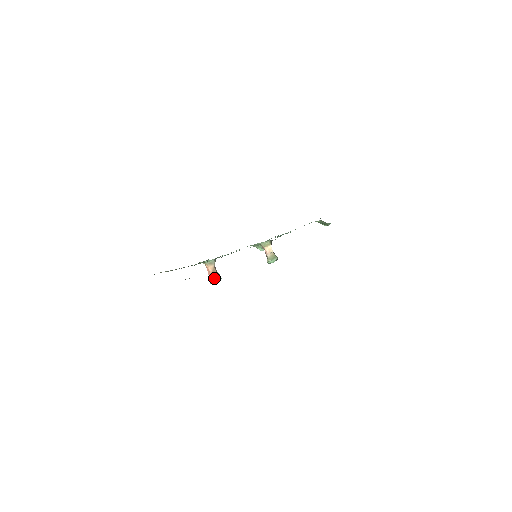
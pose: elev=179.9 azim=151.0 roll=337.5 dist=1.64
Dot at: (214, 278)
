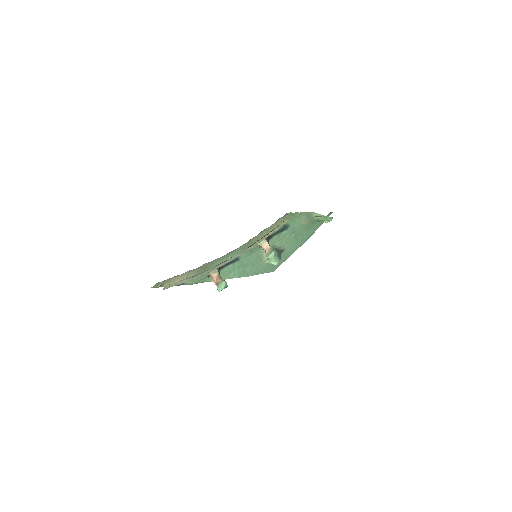
Dot at: (219, 284)
